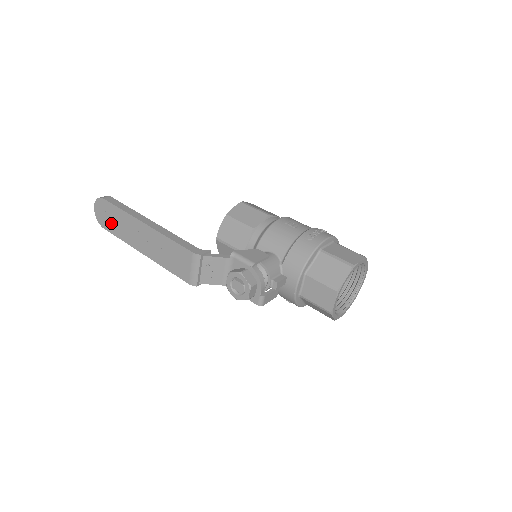
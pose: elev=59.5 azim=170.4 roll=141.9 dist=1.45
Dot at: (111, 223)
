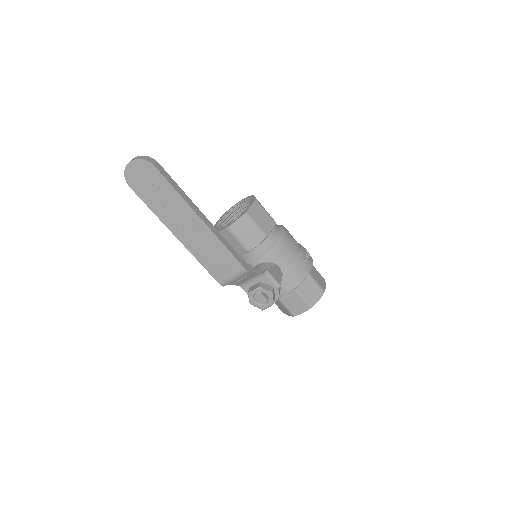
Dot at: (148, 191)
